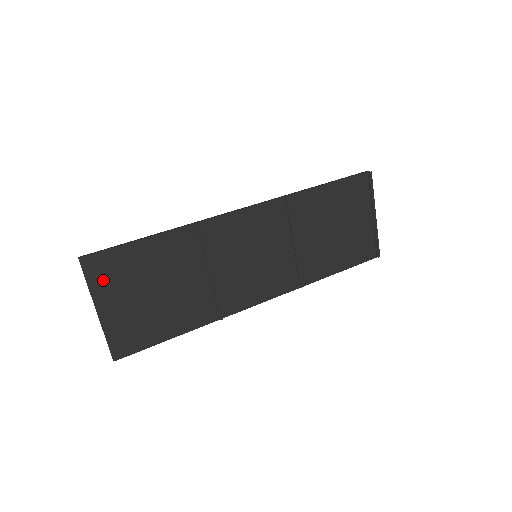
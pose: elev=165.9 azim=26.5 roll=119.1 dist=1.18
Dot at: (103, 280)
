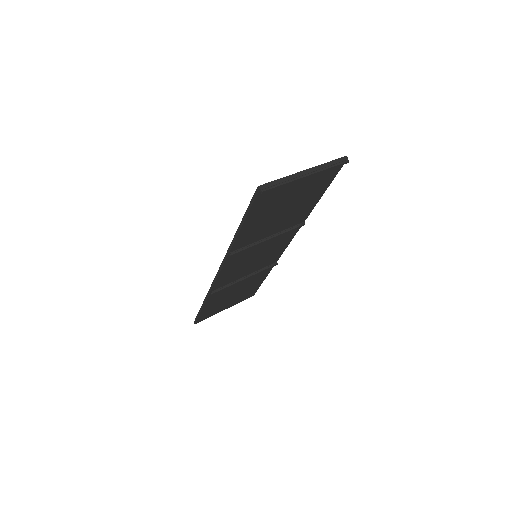
Dot at: (212, 313)
